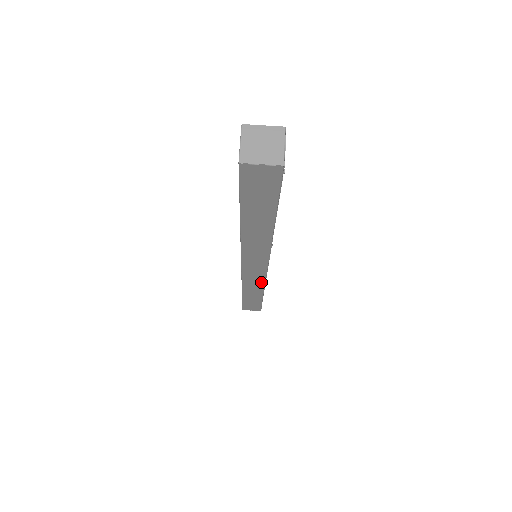
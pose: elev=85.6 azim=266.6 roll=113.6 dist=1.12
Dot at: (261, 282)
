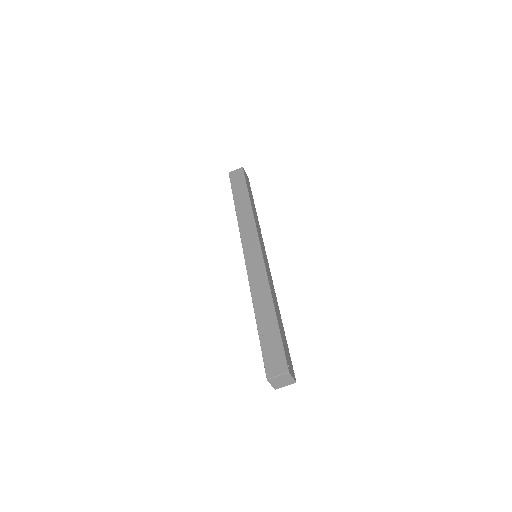
Dot at: occluded
